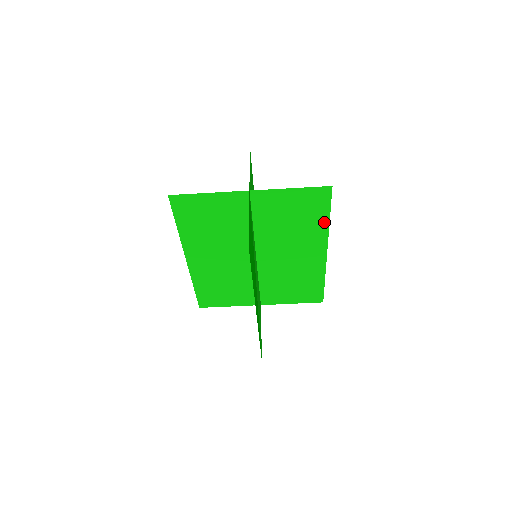
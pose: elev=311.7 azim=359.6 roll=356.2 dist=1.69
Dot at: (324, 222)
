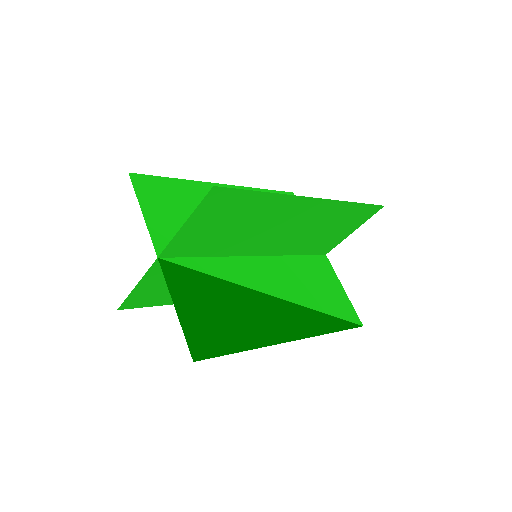
Dot at: (265, 197)
